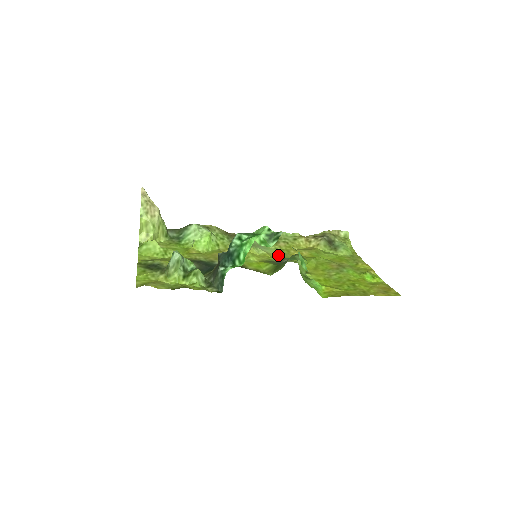
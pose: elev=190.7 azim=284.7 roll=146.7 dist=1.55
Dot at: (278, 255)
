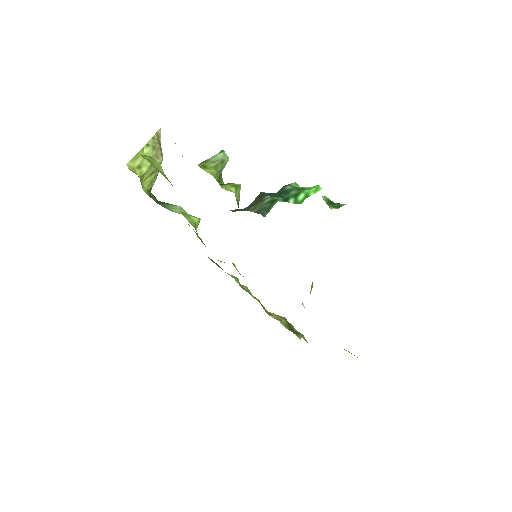
Dot at: occluded
